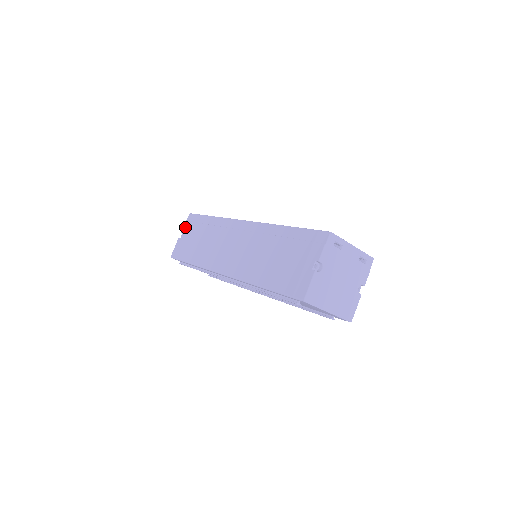
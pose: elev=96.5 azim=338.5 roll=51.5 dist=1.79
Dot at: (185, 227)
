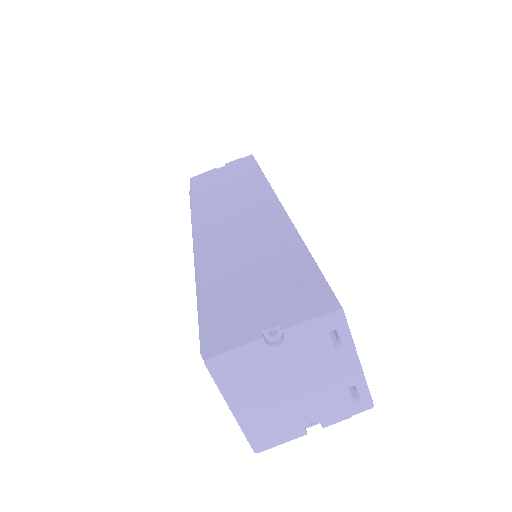
Dot at: (232, 162)
